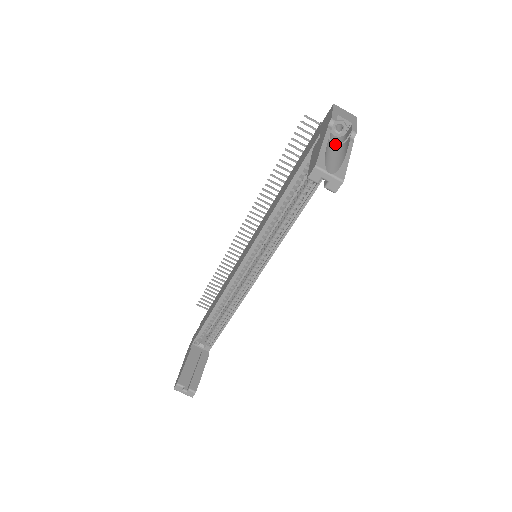
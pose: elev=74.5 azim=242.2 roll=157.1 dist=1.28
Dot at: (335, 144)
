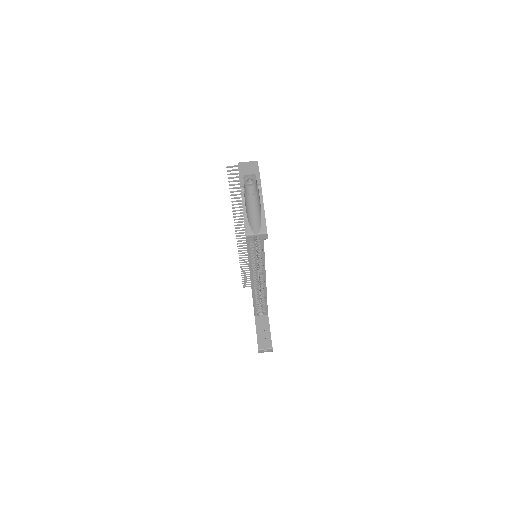
Dot at: (253, 195)
